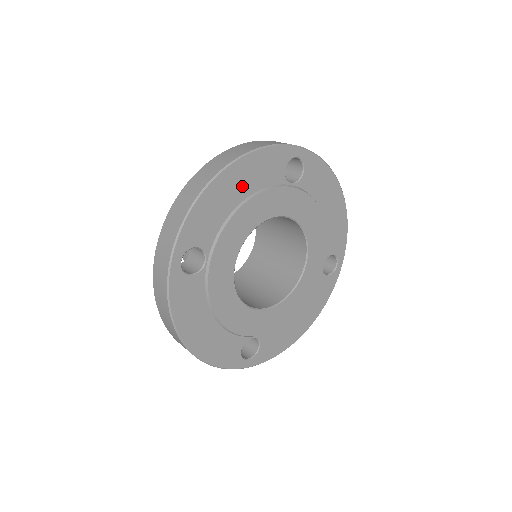
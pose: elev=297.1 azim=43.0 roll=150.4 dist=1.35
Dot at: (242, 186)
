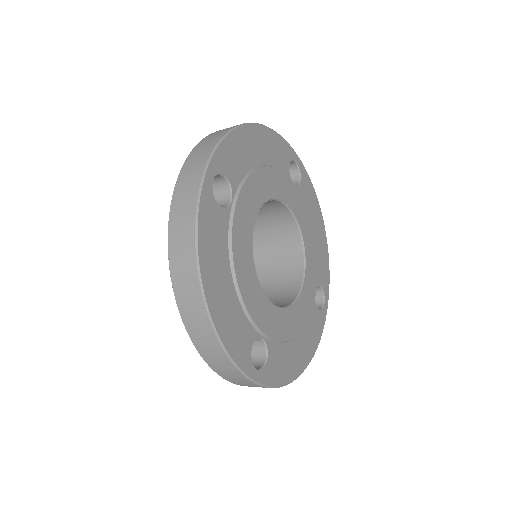
Dot at: (262, 151)
